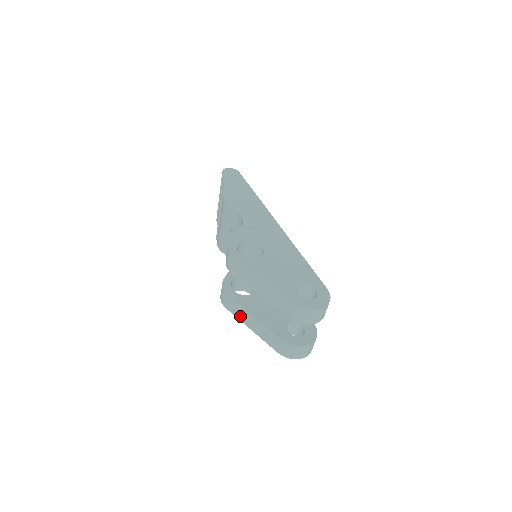
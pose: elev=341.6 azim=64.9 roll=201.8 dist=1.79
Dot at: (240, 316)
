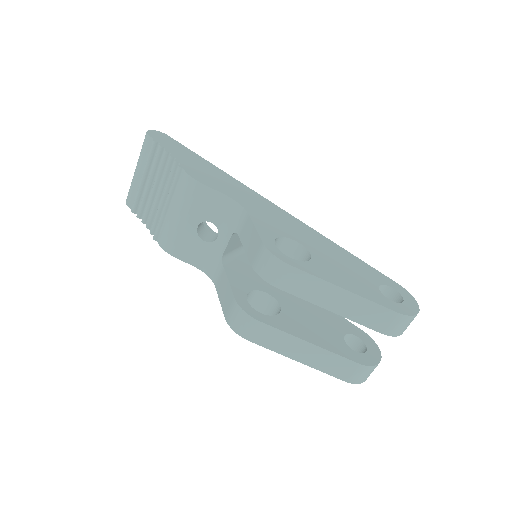
Dot at: (279, 347)
